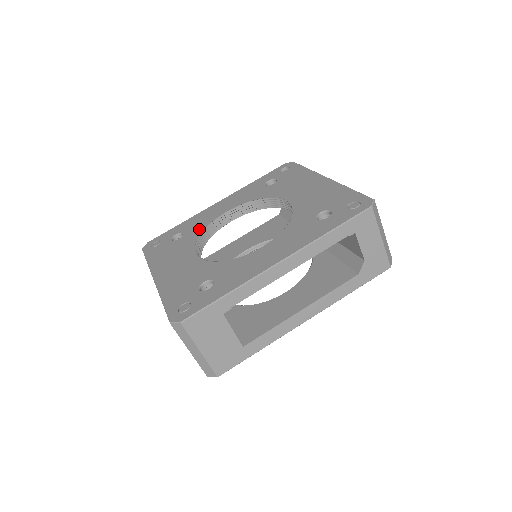
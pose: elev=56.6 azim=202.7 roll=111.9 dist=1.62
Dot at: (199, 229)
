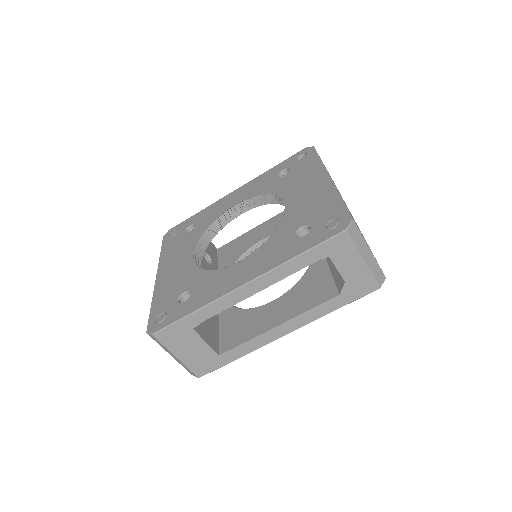
Dot at: (207, 223)
